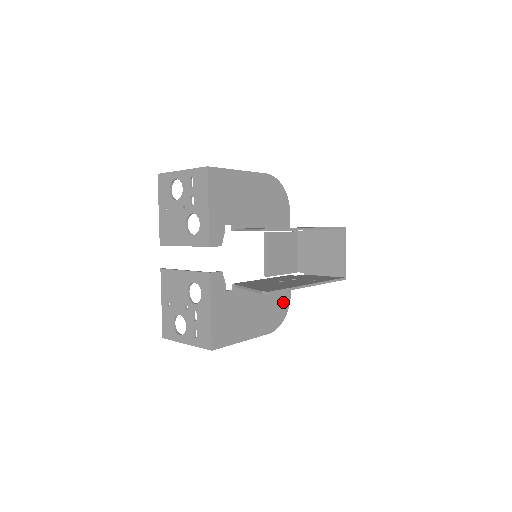
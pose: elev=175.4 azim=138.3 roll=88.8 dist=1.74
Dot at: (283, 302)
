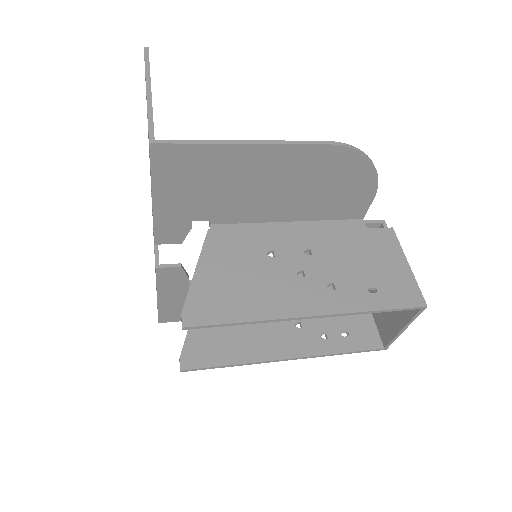
Dot at: occluded
